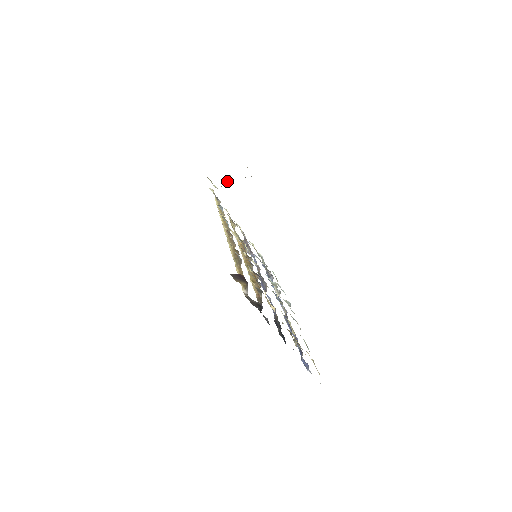
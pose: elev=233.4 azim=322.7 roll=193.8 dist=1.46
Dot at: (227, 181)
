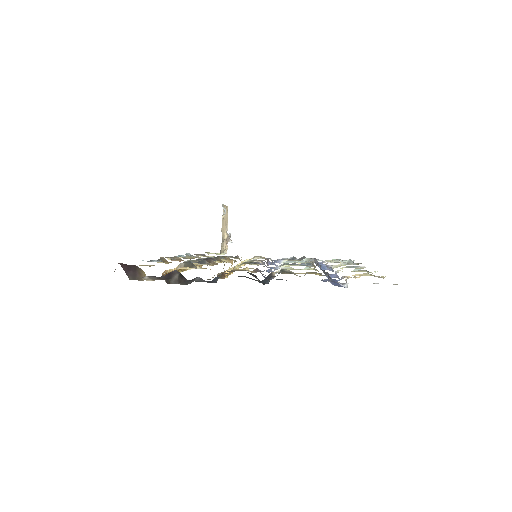
Dot at: (229, 239)
